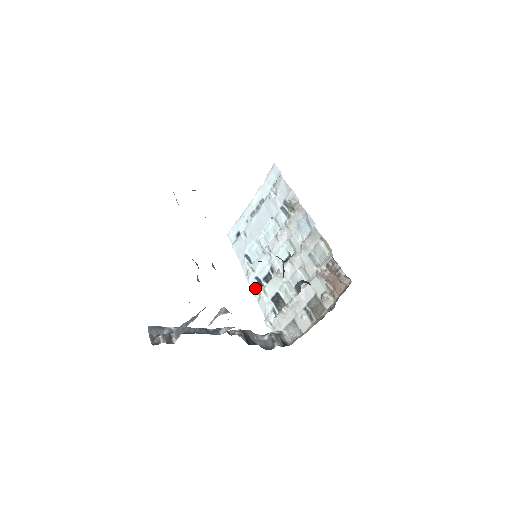
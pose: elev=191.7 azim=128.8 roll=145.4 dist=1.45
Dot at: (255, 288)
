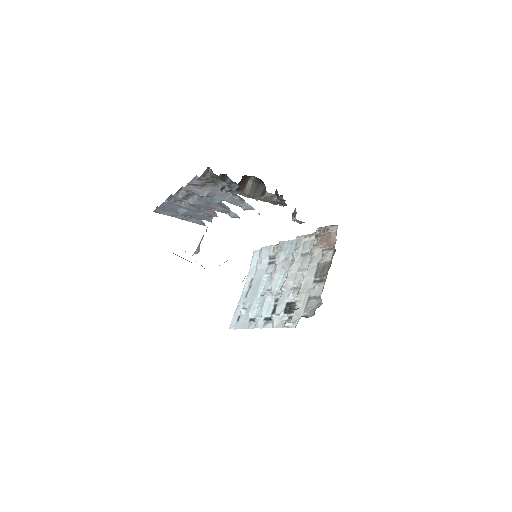
Dot at: (266, 323)
